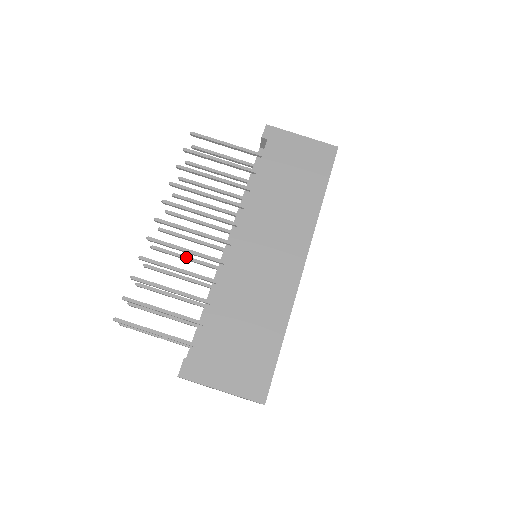
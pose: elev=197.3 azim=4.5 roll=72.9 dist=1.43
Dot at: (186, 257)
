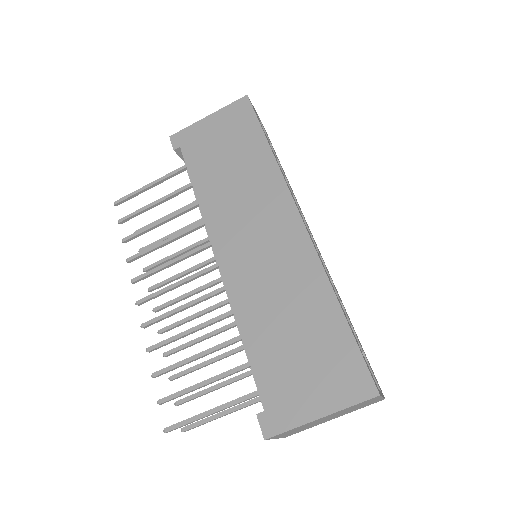
Dot at: (196, 314)
